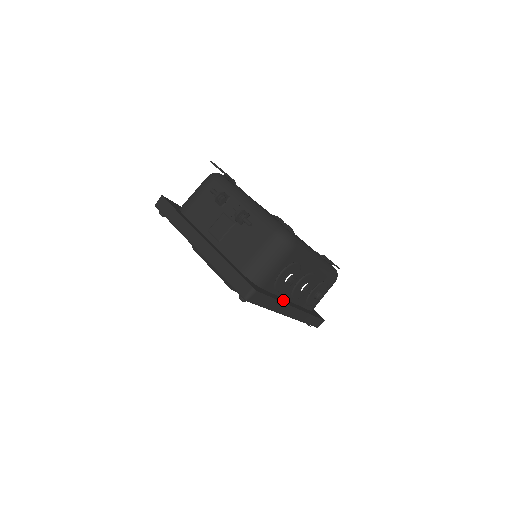
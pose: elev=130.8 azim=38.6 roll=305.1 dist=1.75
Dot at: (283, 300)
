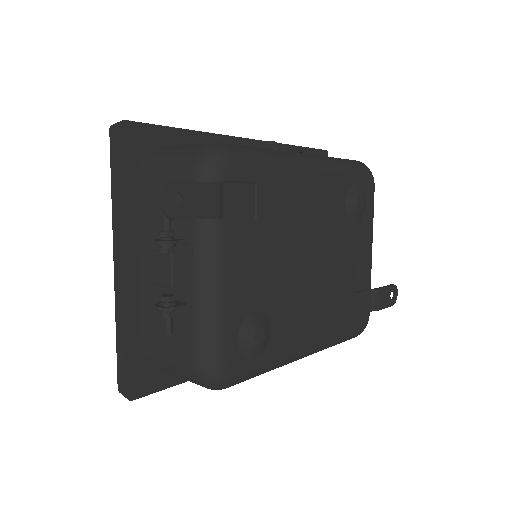
Dot at: occluded
